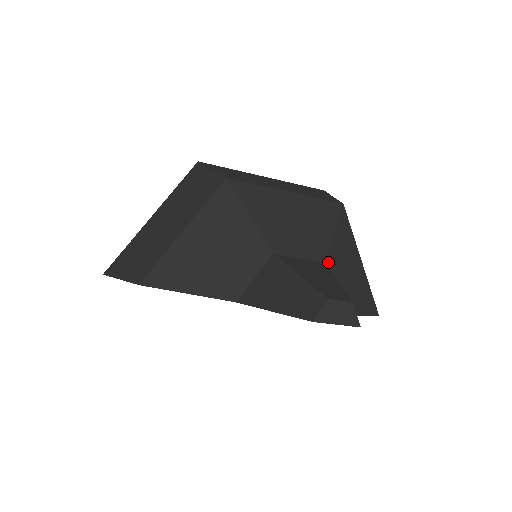
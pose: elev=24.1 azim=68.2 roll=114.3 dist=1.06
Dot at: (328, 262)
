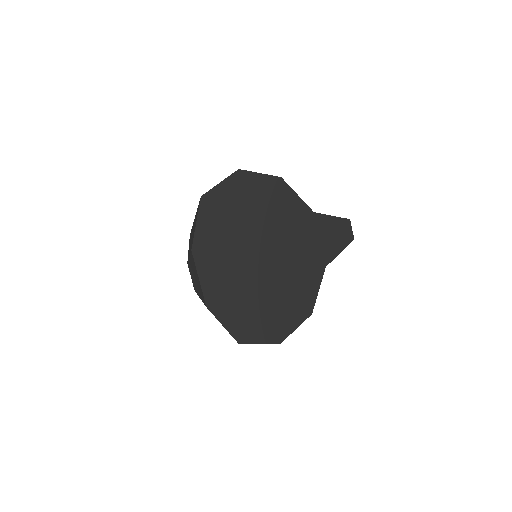
Dot at: occluded
